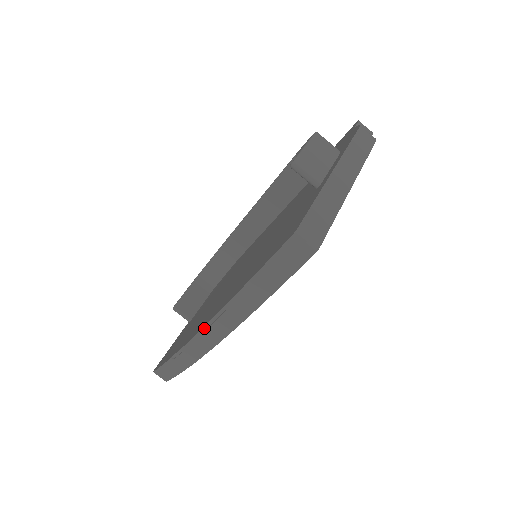
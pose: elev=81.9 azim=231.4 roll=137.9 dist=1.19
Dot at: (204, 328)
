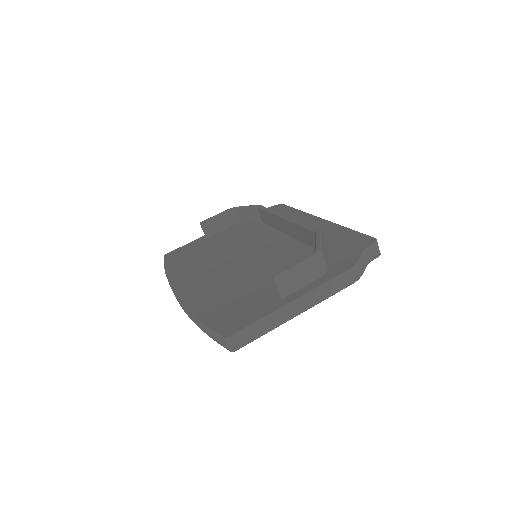
Dot at: (179, 301)
